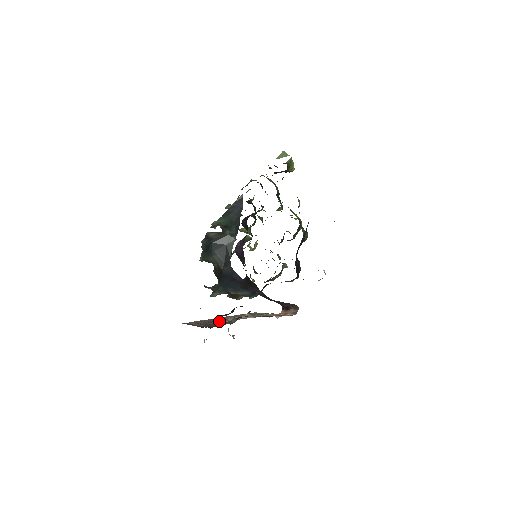
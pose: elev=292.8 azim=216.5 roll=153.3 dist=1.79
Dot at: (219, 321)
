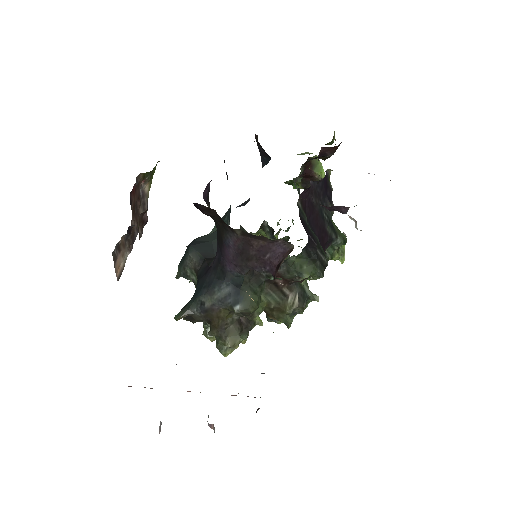
Dot at: occluded
